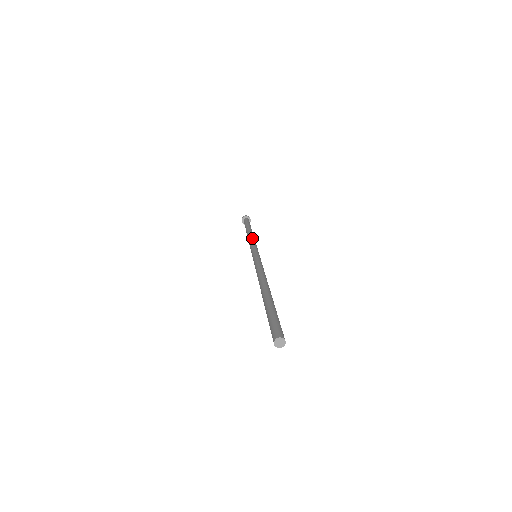
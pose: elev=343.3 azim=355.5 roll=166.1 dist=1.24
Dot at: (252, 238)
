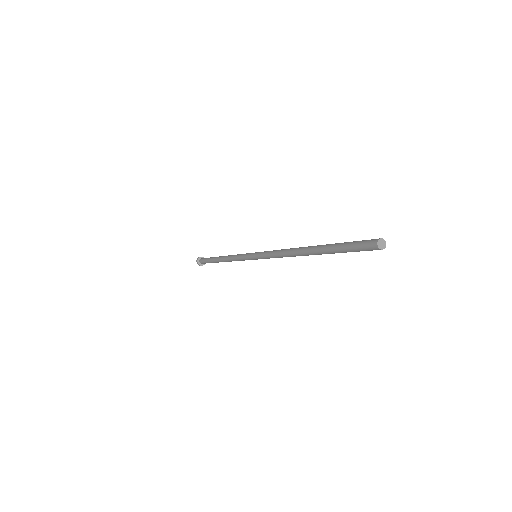
Dot at: occluded
